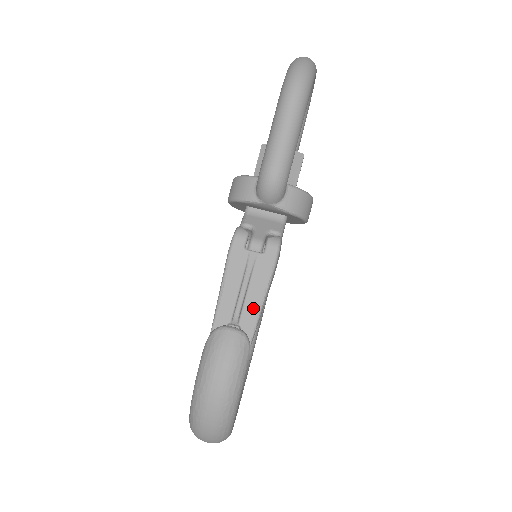
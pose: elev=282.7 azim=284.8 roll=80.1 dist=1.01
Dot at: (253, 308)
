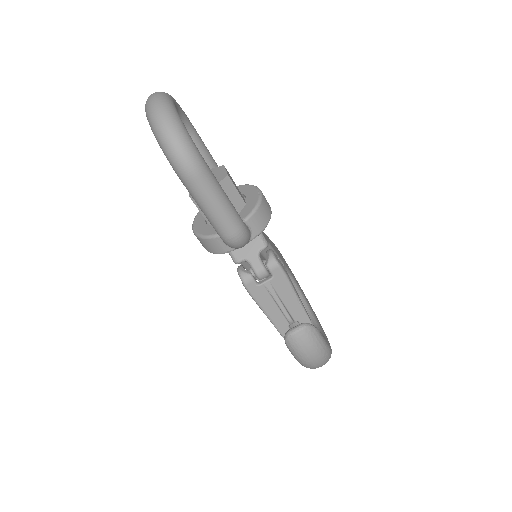
Dot at: (296, 308)
